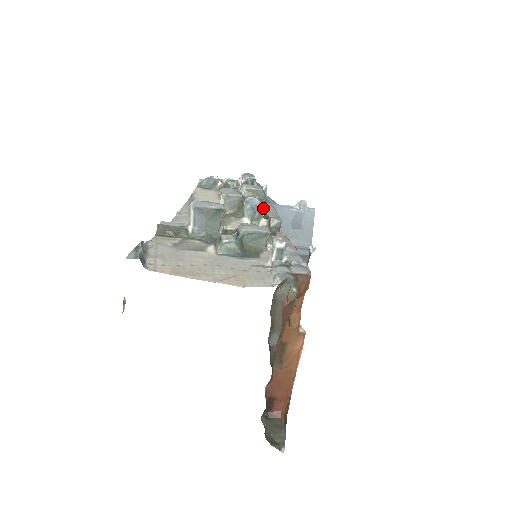
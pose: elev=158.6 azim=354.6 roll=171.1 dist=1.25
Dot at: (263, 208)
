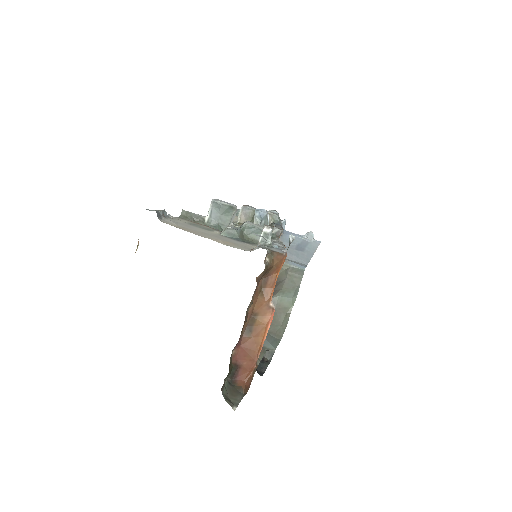
Dot at: occluded
